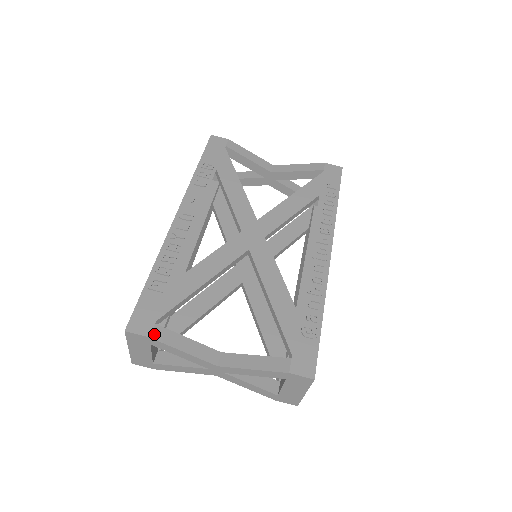
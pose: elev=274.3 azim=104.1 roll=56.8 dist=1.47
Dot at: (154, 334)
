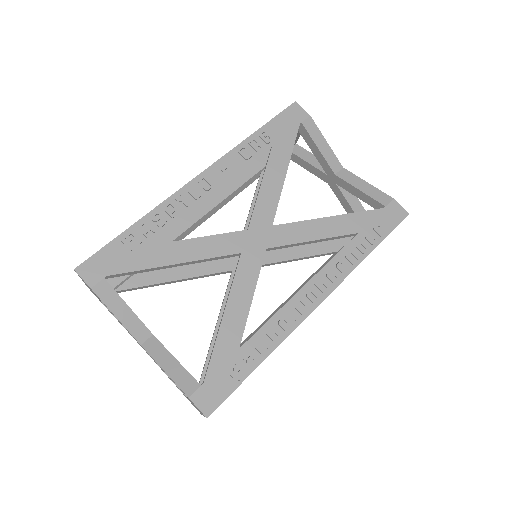
Dot at: (97, 287)
